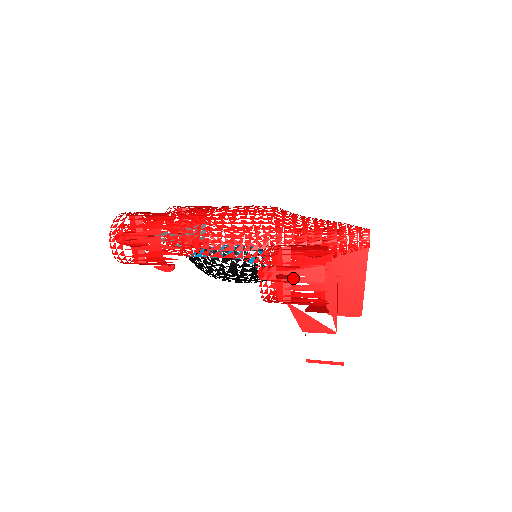
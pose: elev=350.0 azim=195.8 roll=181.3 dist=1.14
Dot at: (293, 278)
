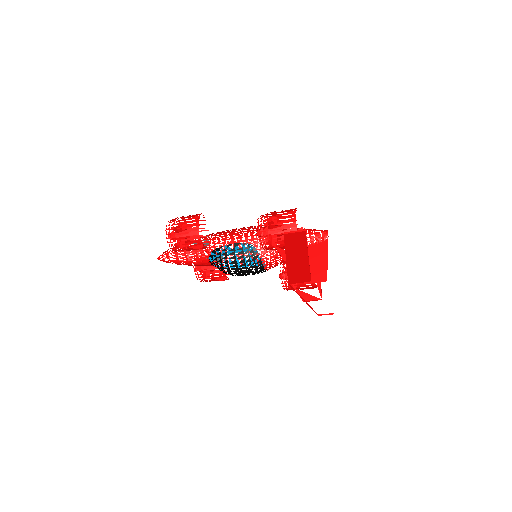
Dot at: (278, 218)
